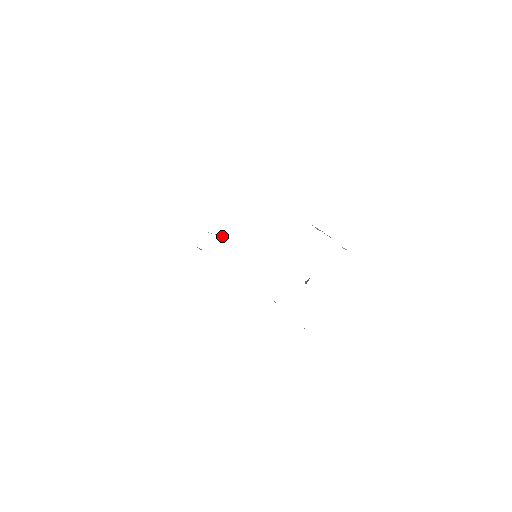
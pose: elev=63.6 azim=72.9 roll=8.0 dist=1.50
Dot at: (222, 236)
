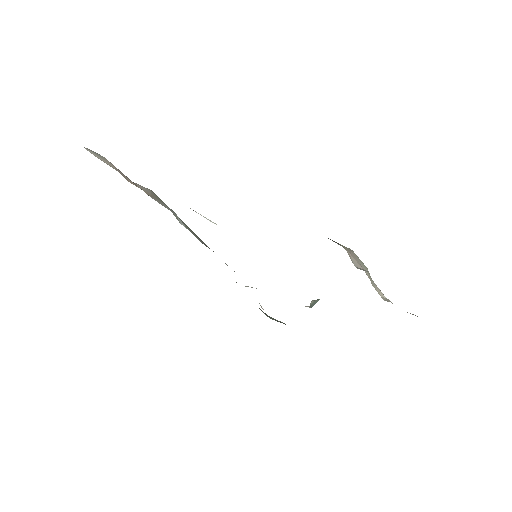
Dot at: (215, 223)
